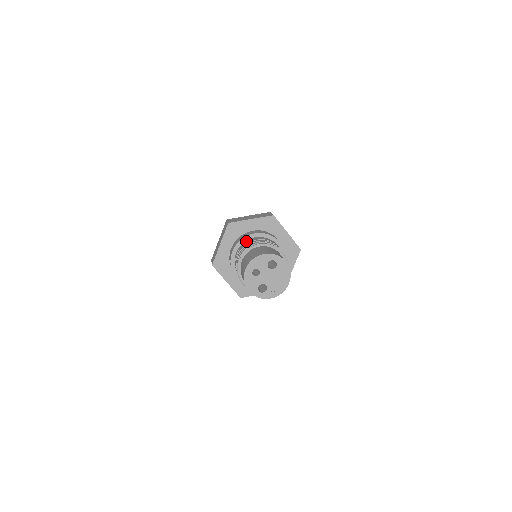
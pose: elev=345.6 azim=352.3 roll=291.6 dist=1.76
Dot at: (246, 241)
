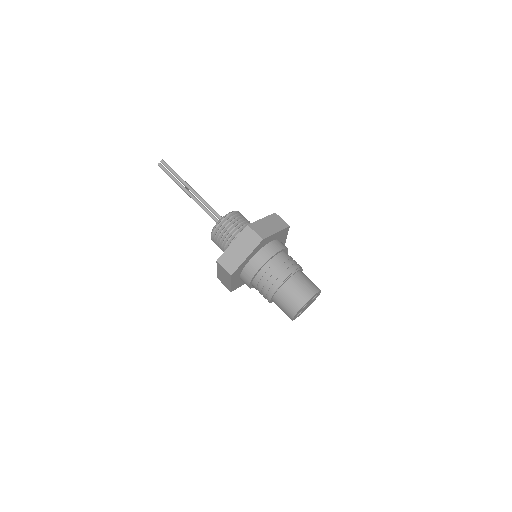
Dot at: (275, 259)
